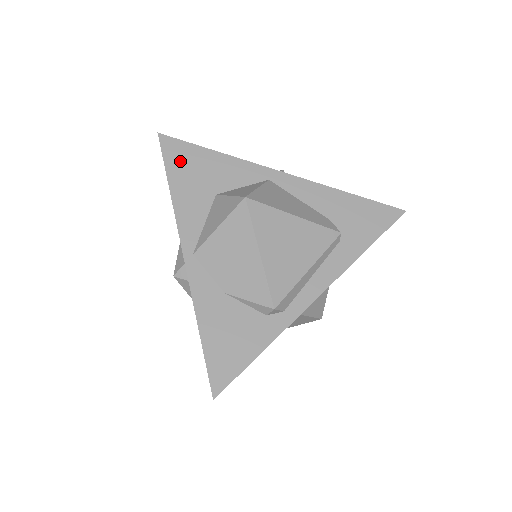
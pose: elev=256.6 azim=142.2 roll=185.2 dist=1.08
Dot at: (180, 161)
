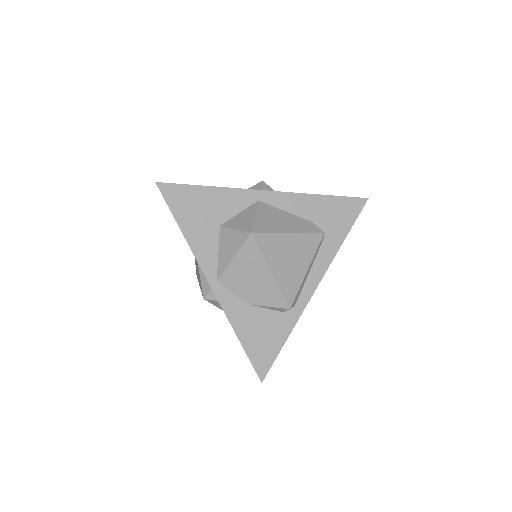
Dot at: (182, 204)
